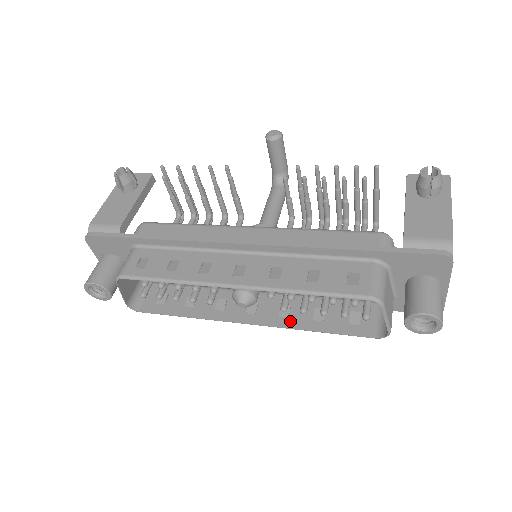
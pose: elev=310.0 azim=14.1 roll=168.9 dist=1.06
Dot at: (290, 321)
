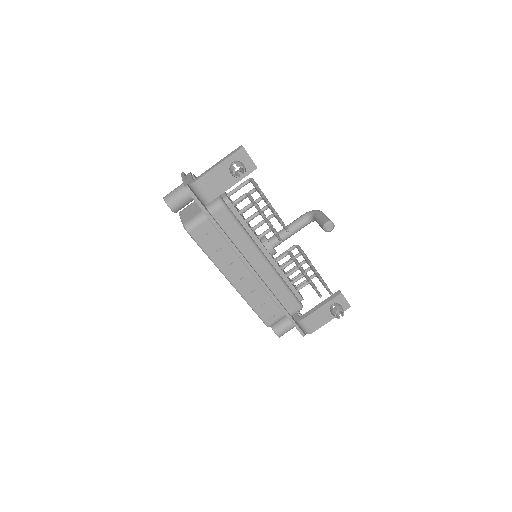
Dot at: occluded
